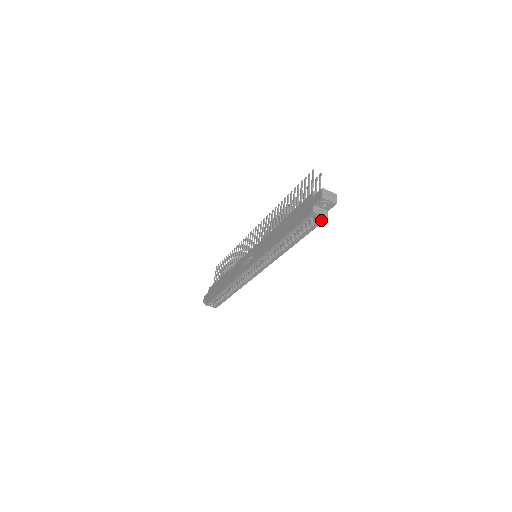
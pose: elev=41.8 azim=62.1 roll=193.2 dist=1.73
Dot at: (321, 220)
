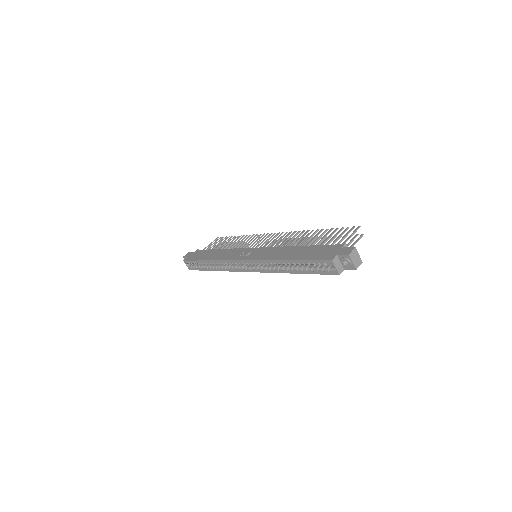
Dot at: (333, 272)
